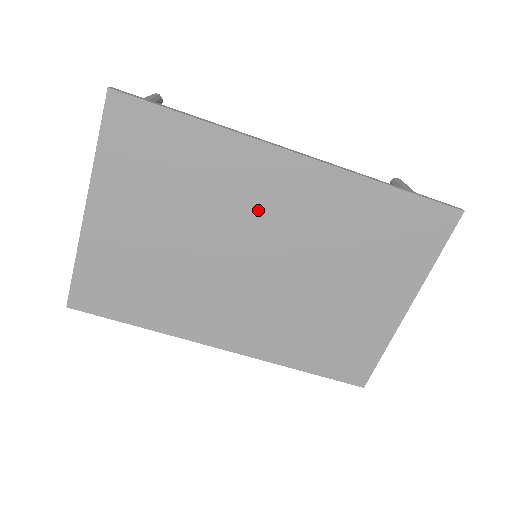
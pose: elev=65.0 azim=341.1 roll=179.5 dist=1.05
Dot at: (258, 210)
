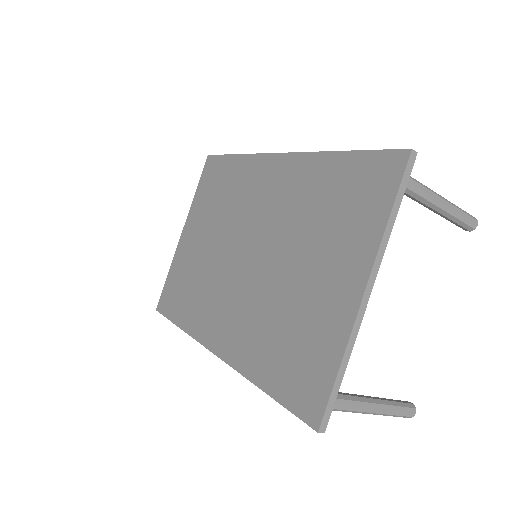
Dot at: (254, 206)
